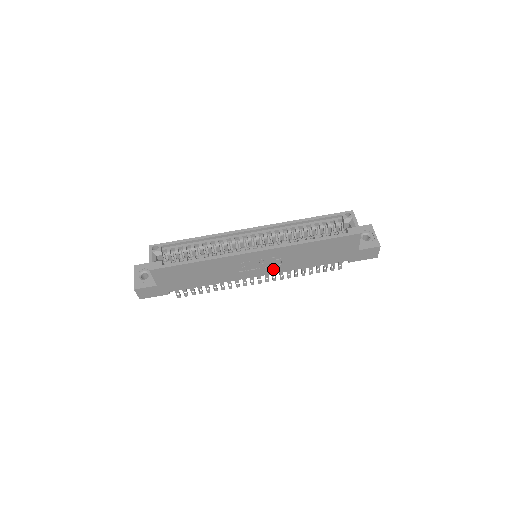
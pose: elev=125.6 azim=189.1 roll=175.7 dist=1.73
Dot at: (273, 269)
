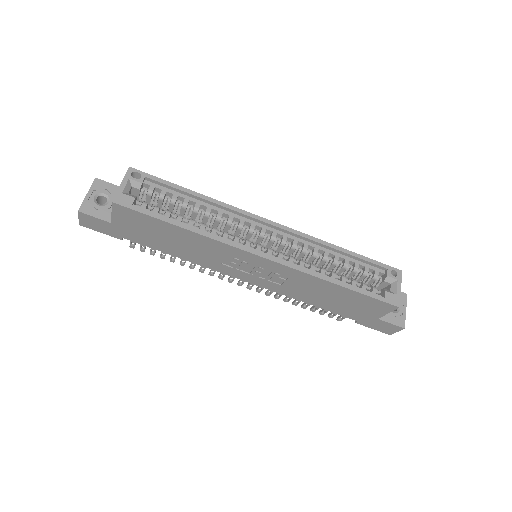
Dot at: (267, 283)
